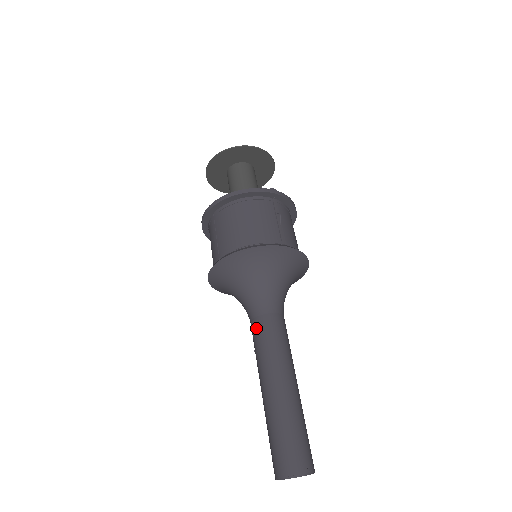
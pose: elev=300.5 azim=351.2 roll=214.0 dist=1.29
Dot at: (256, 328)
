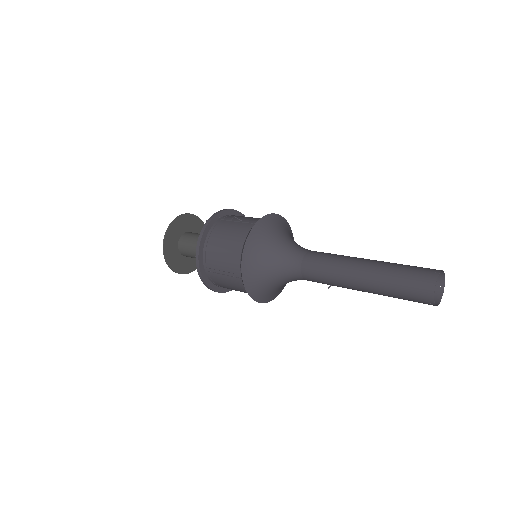
Dot at: (309, 273)
